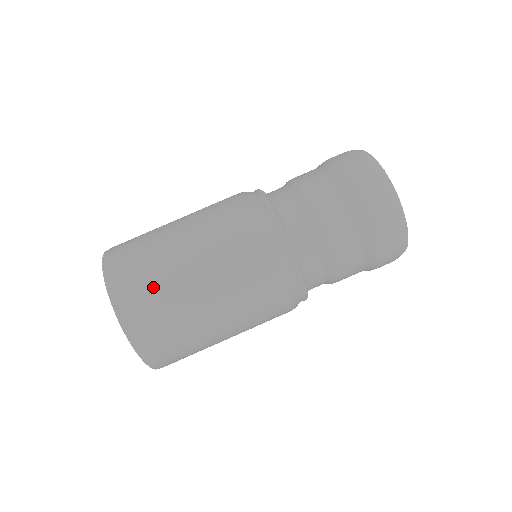
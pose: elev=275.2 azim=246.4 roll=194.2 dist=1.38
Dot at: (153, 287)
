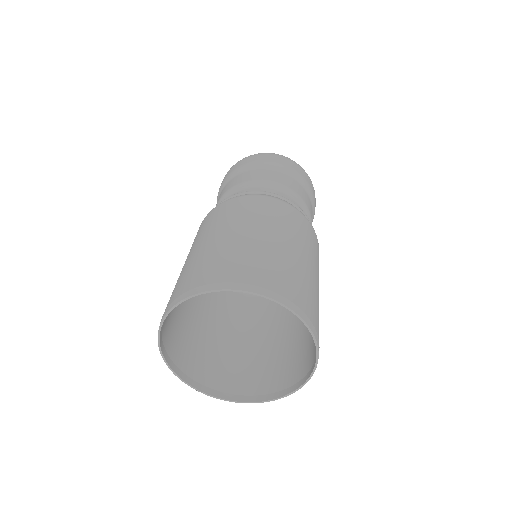
Dot at: (183, 276)
